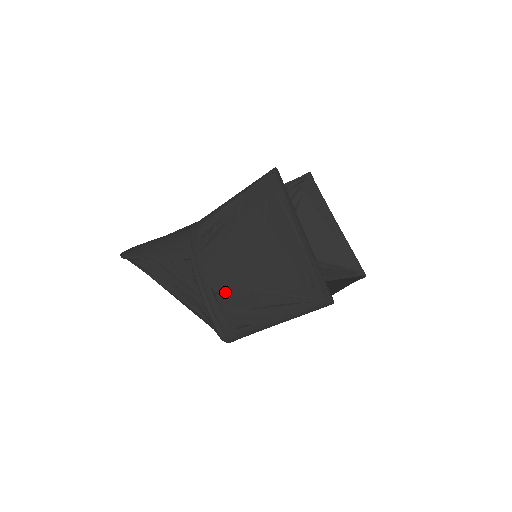
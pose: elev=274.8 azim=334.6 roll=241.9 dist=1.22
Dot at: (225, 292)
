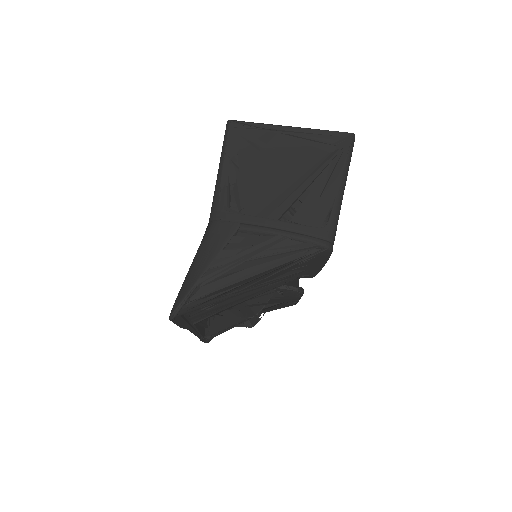
Dot at: (290, 214)
